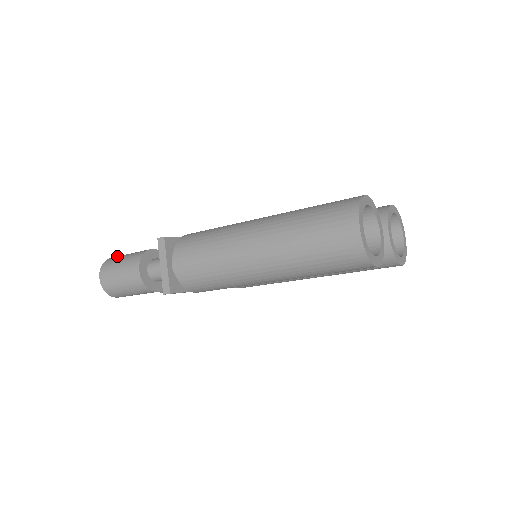
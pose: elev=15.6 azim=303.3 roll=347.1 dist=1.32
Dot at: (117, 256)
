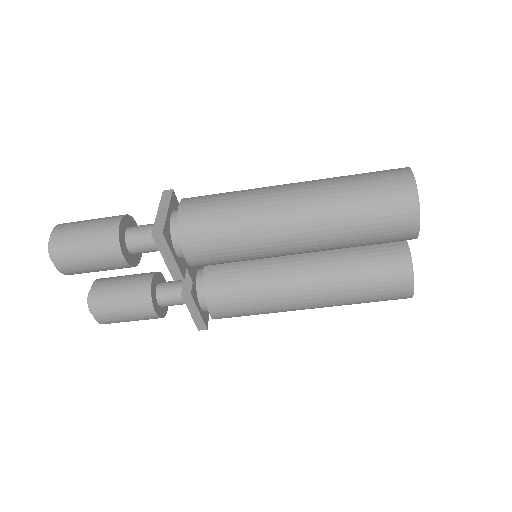
Dot at: occluded
